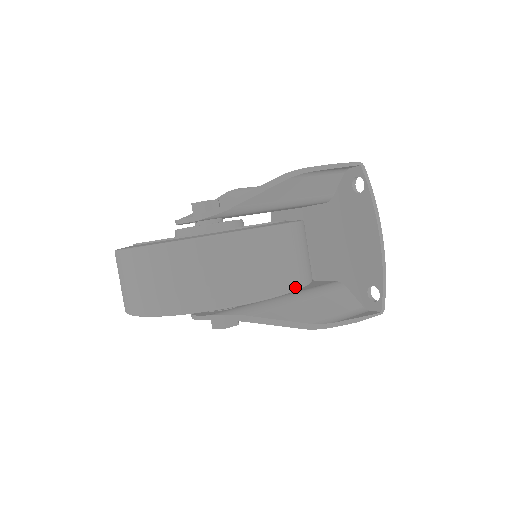
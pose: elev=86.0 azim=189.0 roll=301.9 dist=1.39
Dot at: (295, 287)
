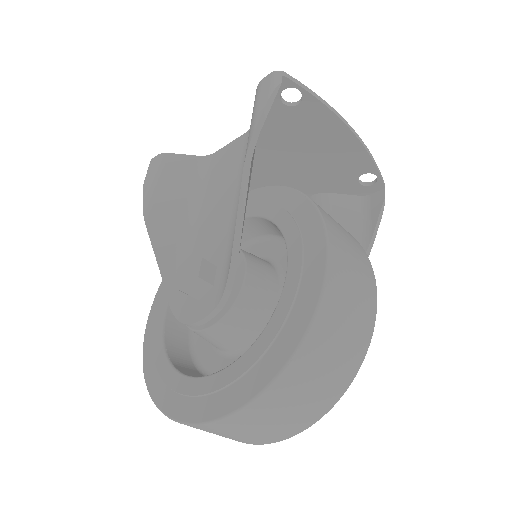
Dot at: (368, 259)
